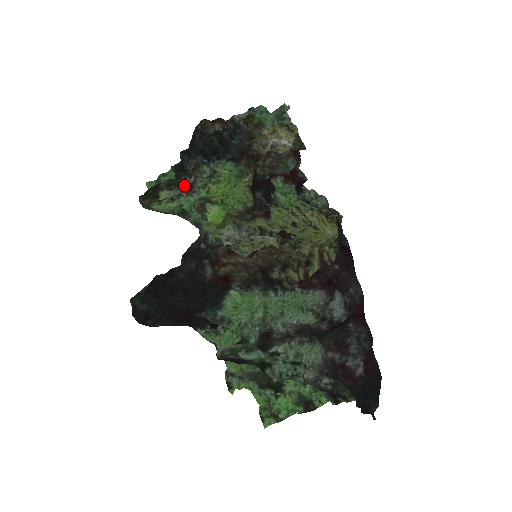
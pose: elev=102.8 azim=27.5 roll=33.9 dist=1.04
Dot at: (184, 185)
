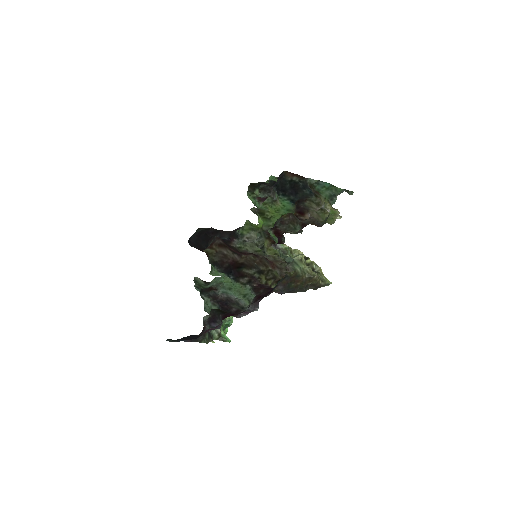
Dot at: (270, 194)
